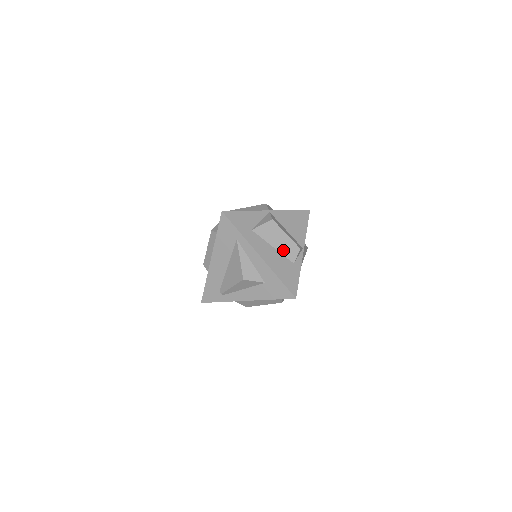
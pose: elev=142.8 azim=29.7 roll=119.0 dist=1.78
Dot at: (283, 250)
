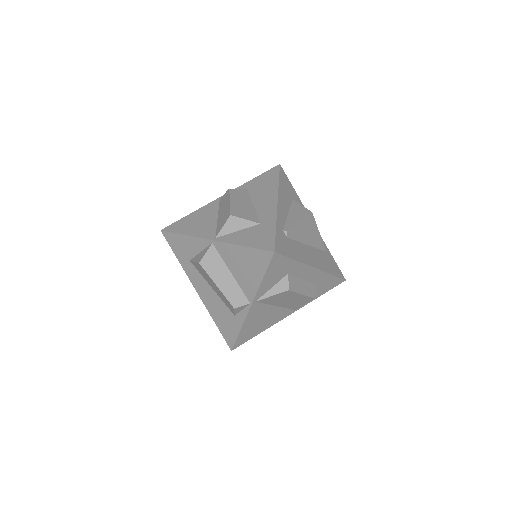
Dot at: (221, 297)
